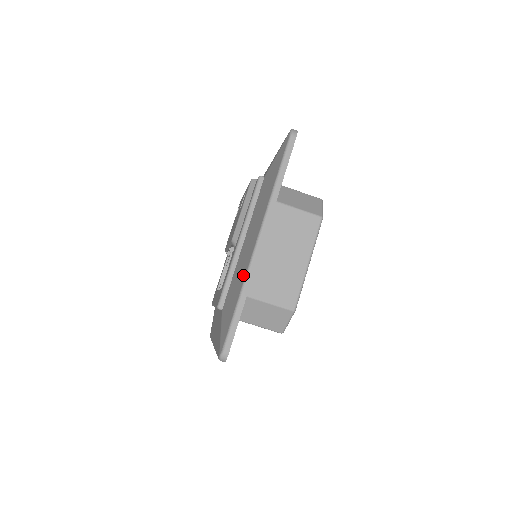
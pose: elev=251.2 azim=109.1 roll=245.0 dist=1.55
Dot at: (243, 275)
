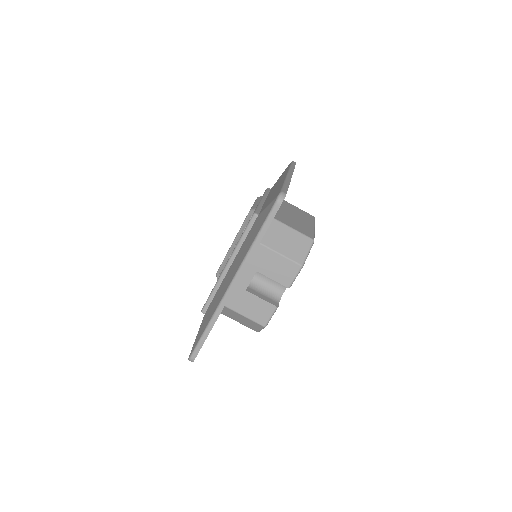
Dot at: (281, 183)
